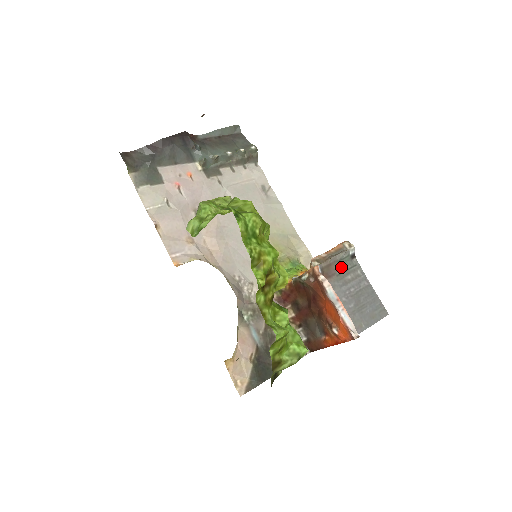
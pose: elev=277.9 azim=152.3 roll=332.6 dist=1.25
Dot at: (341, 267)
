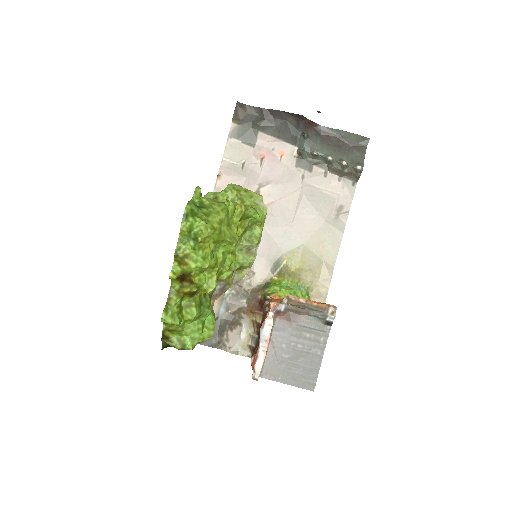
Dot at: (308, 322)
